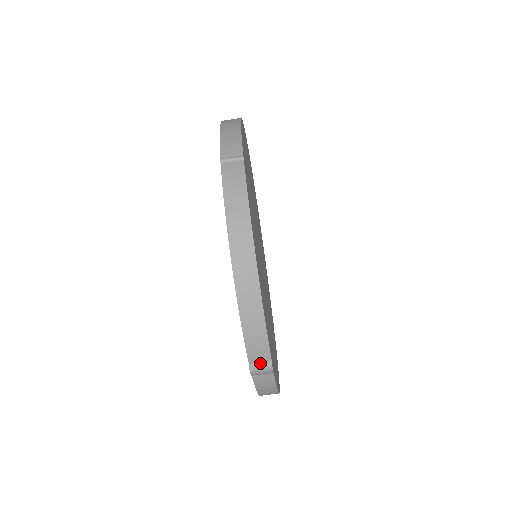
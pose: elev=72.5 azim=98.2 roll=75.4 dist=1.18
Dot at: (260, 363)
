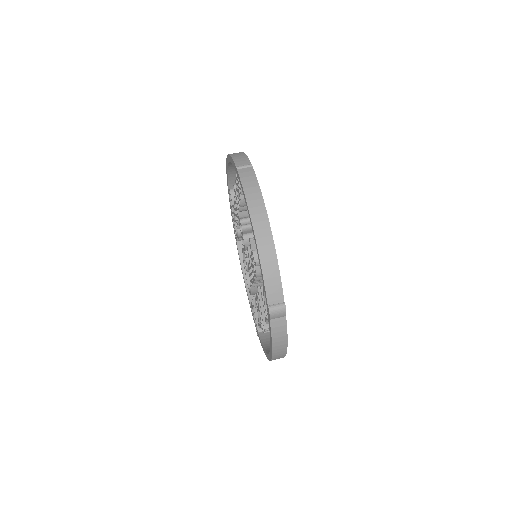
Dot at: (276, 305)
